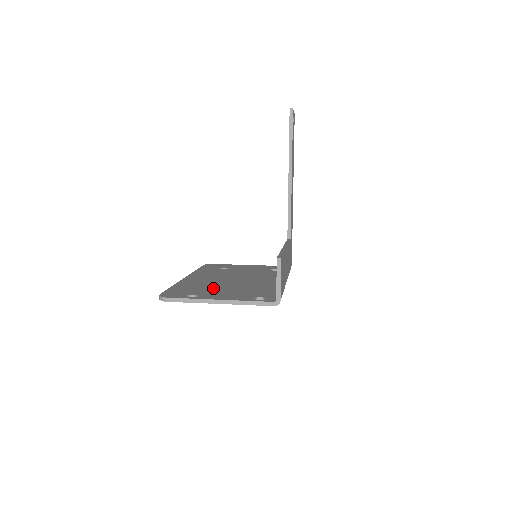
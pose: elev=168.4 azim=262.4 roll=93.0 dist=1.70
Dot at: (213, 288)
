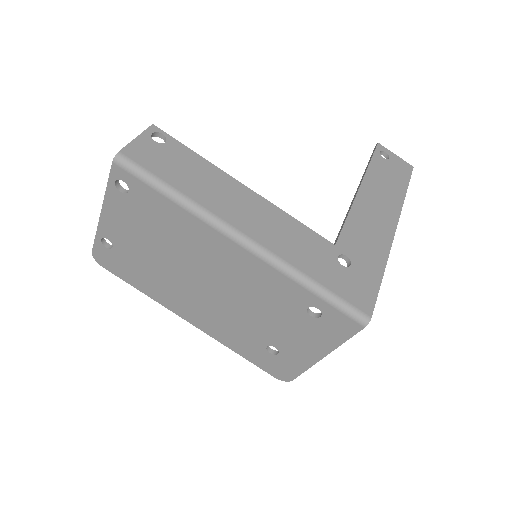
Dot at: occluded
